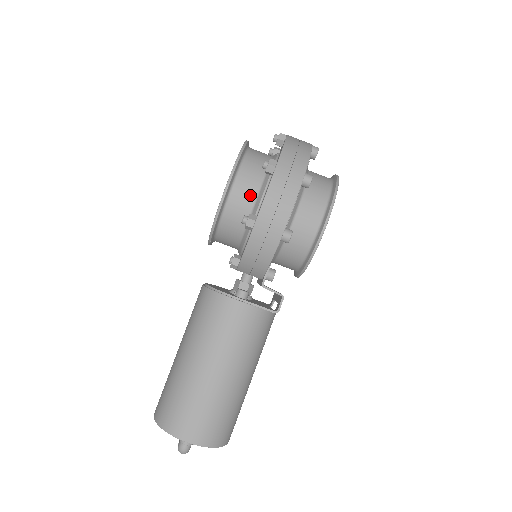
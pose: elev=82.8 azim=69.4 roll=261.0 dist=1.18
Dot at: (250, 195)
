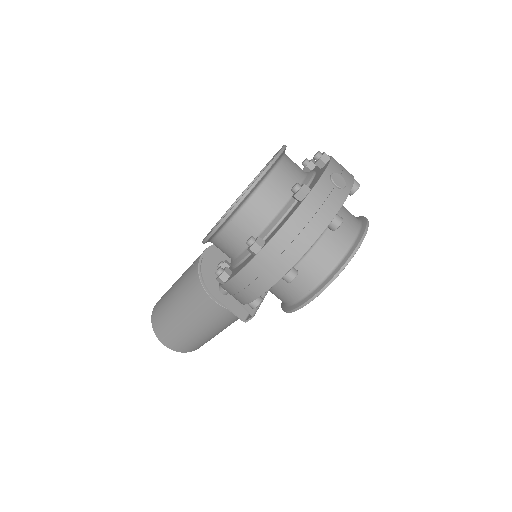
Dot at: (237, 246)
